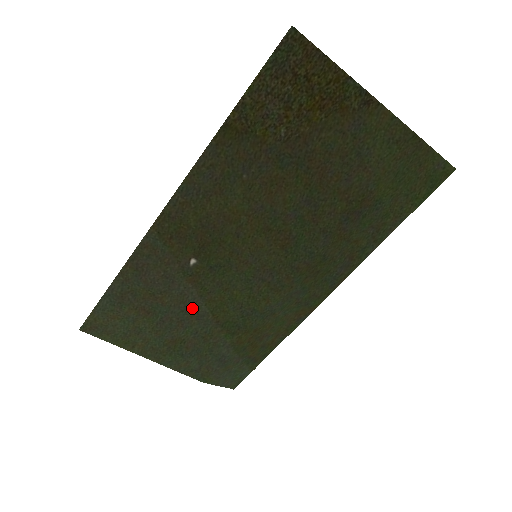
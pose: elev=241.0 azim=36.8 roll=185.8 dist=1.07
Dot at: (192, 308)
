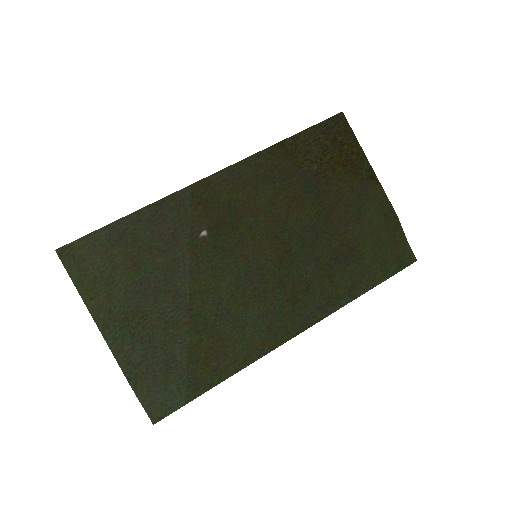
Dot at: (176, 281)
